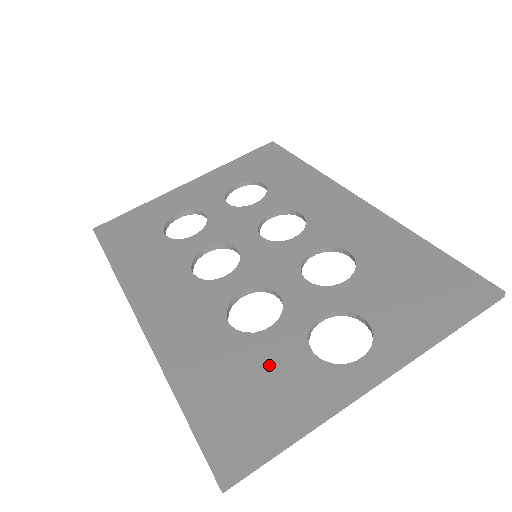
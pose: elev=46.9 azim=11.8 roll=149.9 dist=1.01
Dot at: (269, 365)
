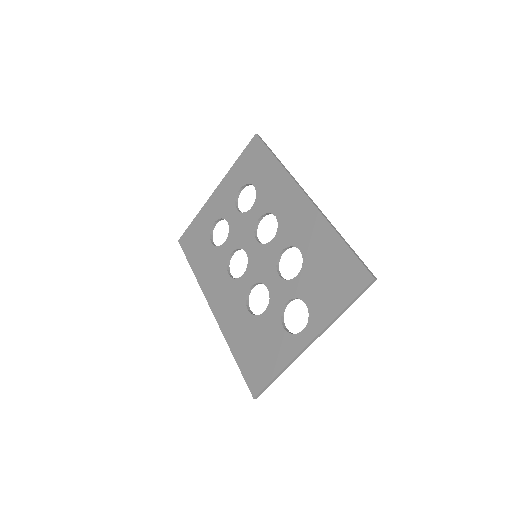
Dot at: (266, 336)
